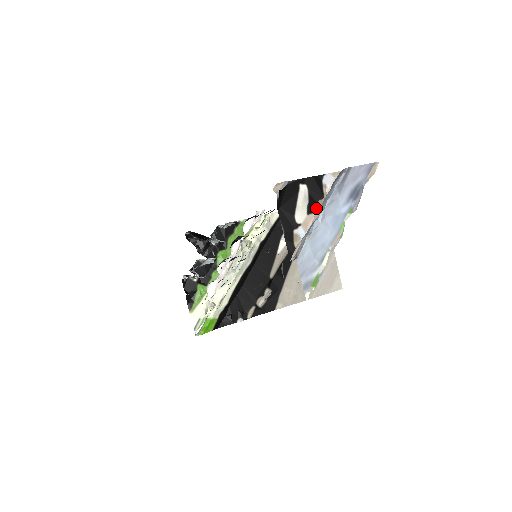
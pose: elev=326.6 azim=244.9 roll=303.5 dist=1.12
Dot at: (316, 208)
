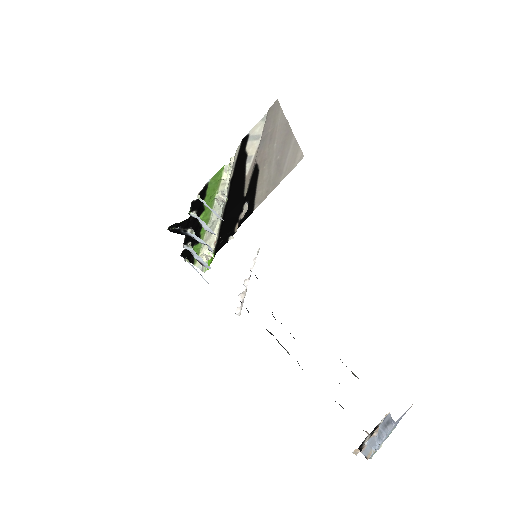
Dot at: (374, 432)
